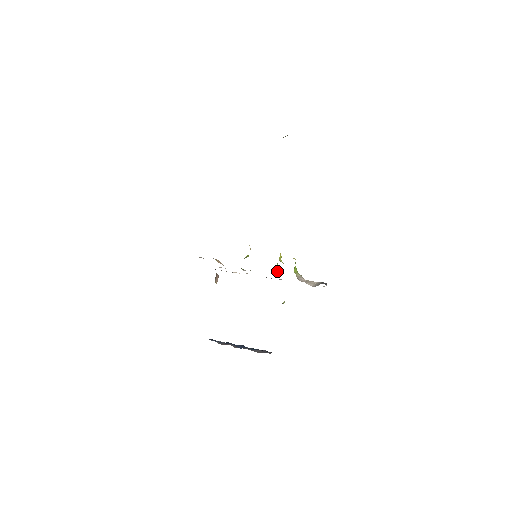
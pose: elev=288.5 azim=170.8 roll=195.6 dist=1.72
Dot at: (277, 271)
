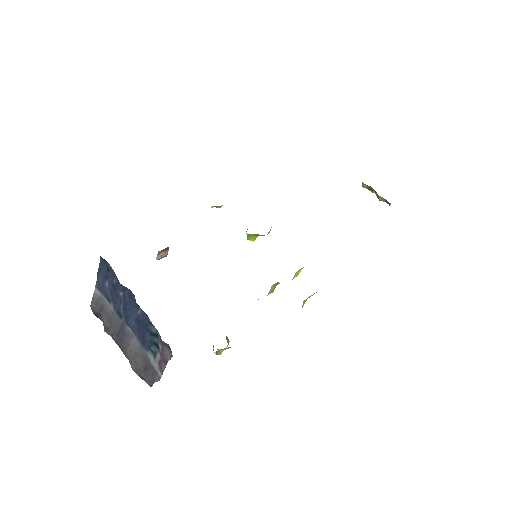
Dot at: (270, 291)
